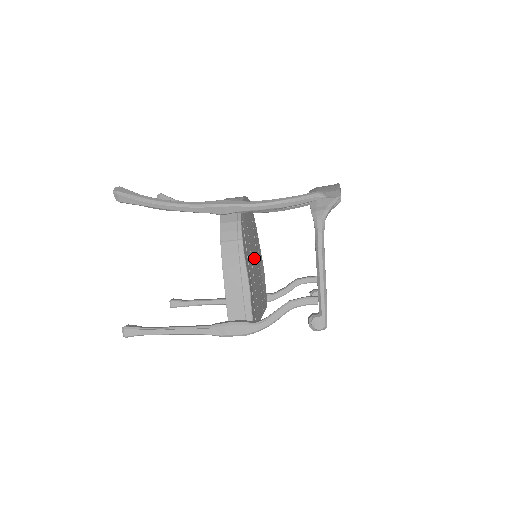
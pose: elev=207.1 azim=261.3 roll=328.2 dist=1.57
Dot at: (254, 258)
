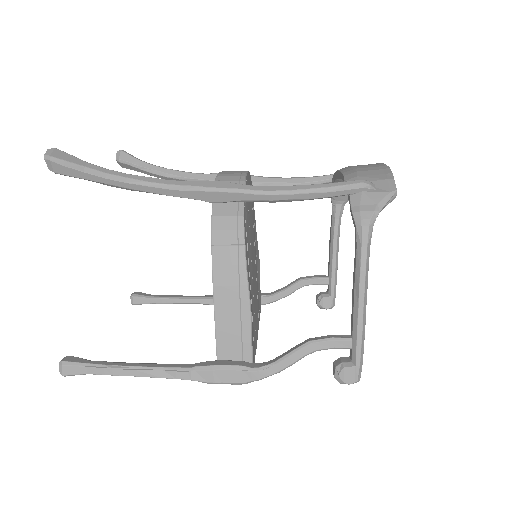
Dot at: (253, 258)
